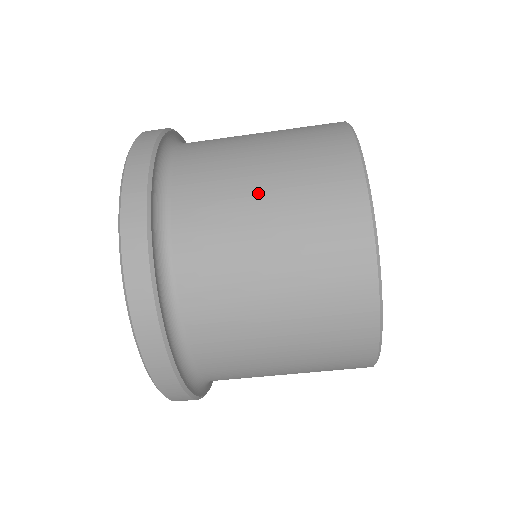
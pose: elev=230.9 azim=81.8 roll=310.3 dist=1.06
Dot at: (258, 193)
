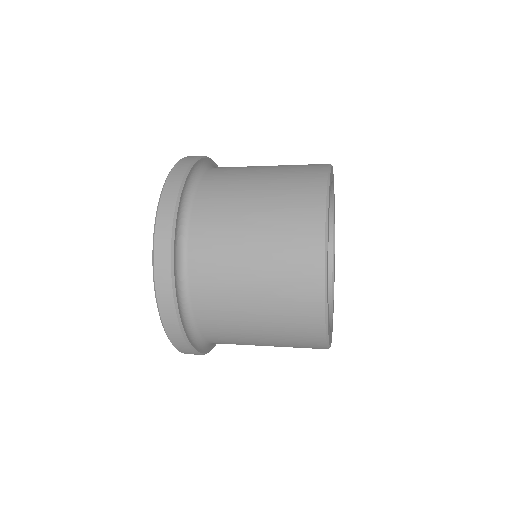
Dot at: (252, 316)
